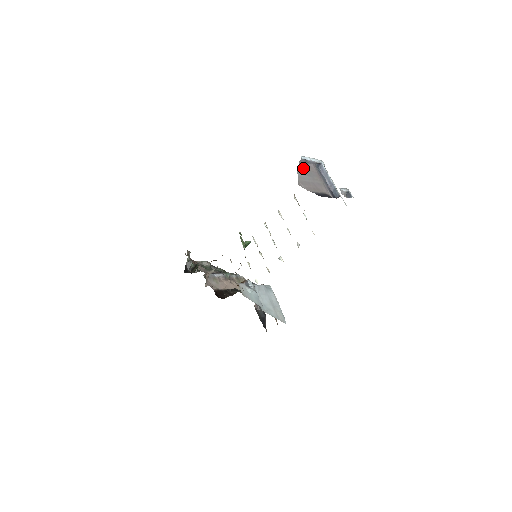
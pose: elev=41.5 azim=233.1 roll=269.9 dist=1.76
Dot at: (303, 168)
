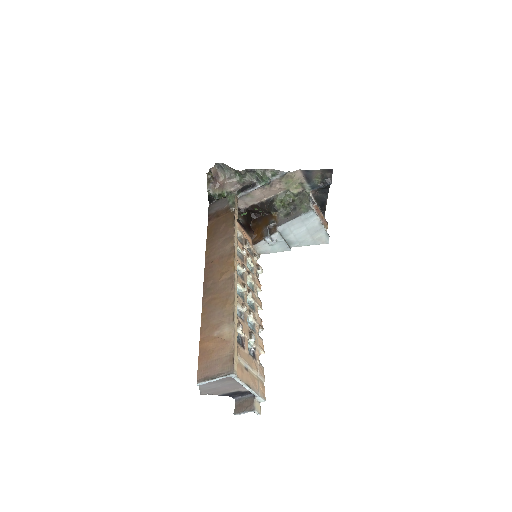
Dot at: occluded
